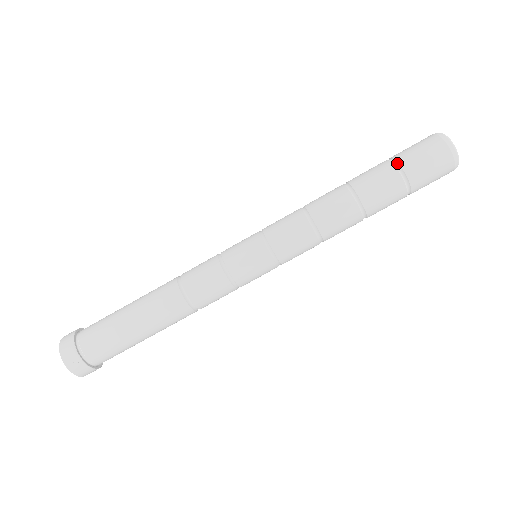
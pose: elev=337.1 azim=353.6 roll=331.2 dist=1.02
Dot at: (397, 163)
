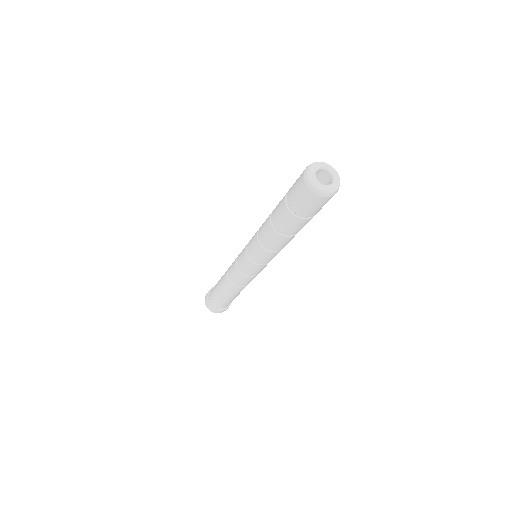
Dot at: (295, 214)
